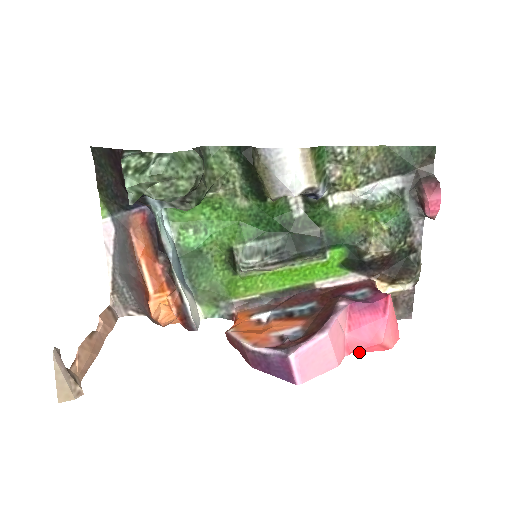
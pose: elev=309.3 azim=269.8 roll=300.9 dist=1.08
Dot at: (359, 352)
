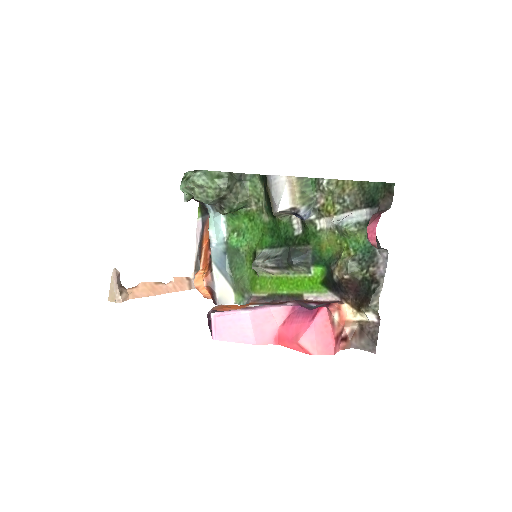
Dot at: (286, 346)
